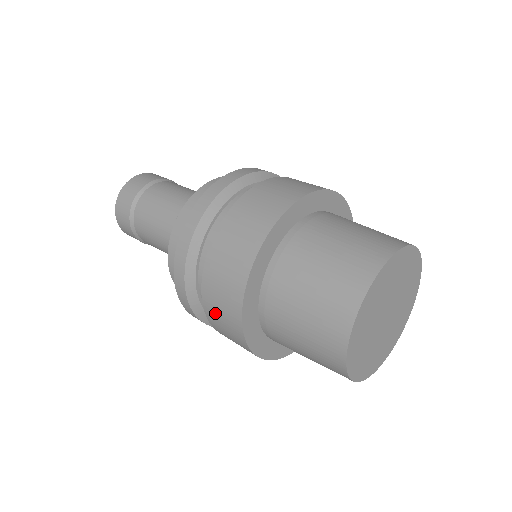
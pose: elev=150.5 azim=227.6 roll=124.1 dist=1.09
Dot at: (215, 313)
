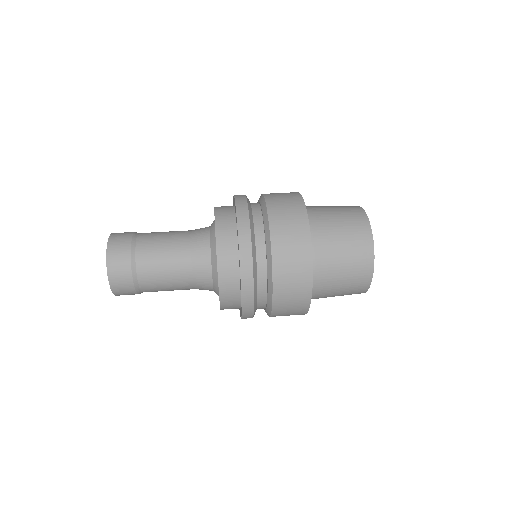
Dot at: (285, 269)
